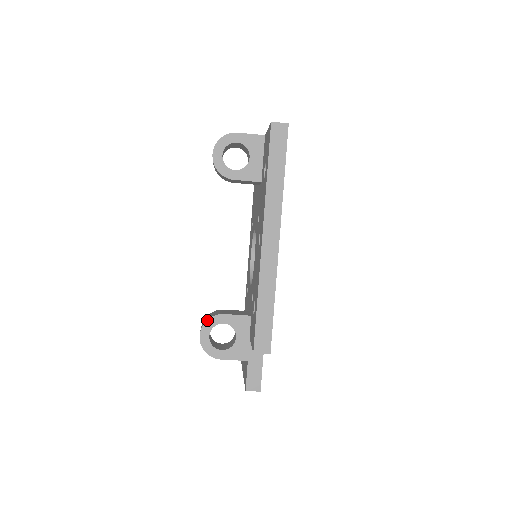
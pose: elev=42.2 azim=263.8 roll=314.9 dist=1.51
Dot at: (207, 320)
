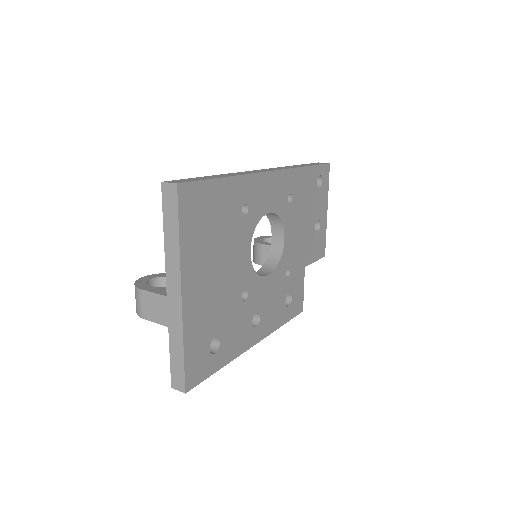
Dot at: (254, 262)
